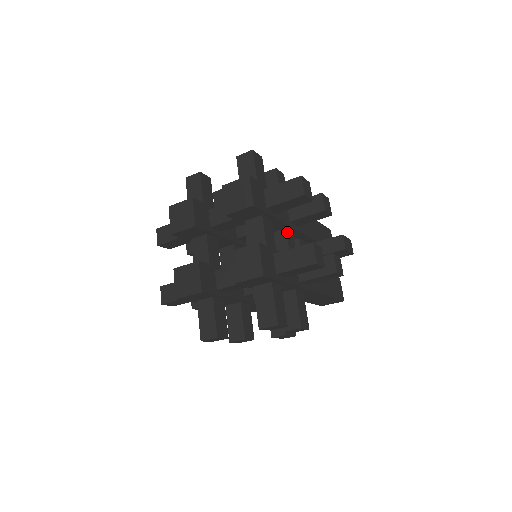
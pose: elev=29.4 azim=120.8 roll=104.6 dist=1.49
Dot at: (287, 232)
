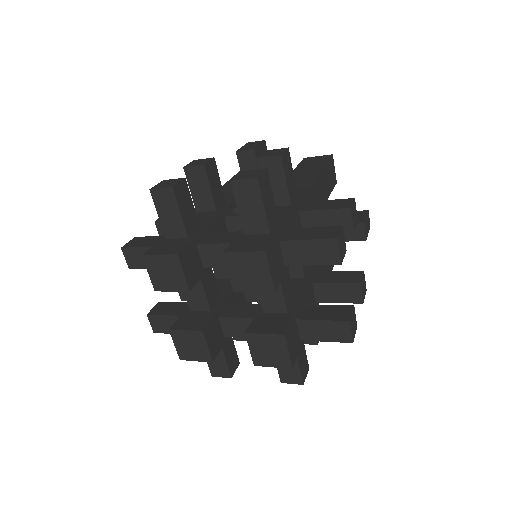
Dot at: occluded
